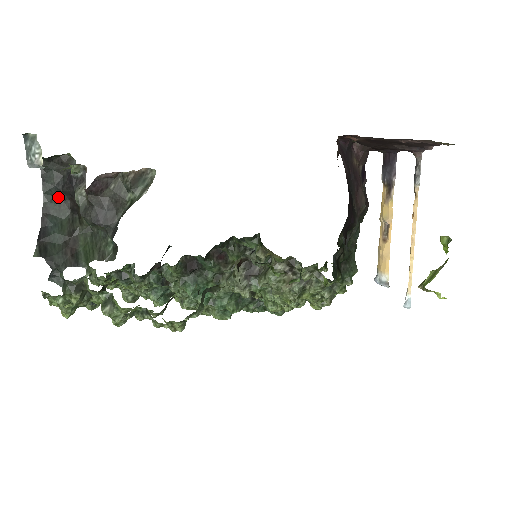
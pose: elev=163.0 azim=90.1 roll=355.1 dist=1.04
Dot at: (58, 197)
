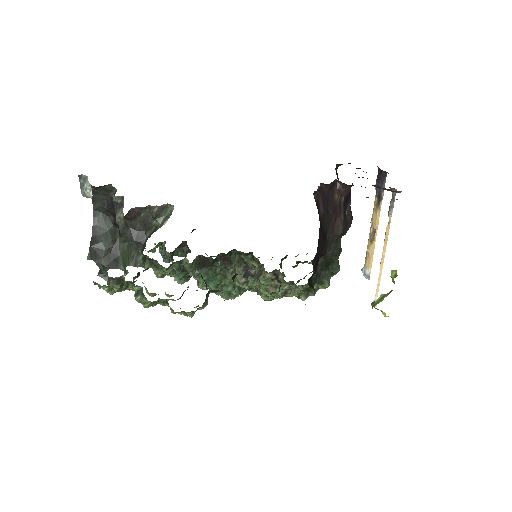
Dot at: (104, 213)
